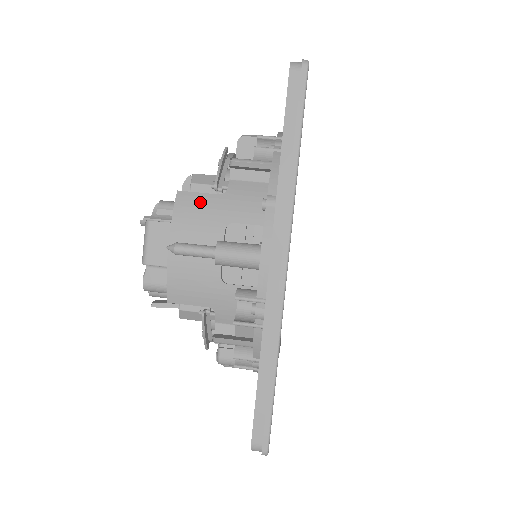
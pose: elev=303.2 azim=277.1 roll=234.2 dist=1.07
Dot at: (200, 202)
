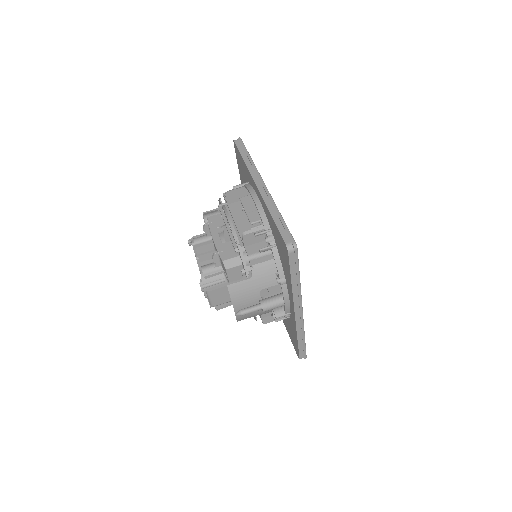
Dot at: (242, 287)
